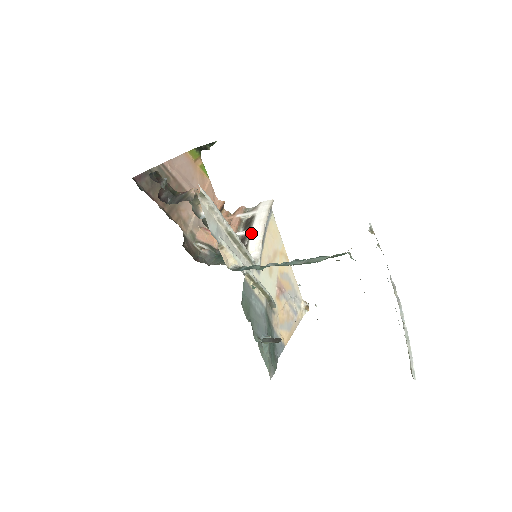
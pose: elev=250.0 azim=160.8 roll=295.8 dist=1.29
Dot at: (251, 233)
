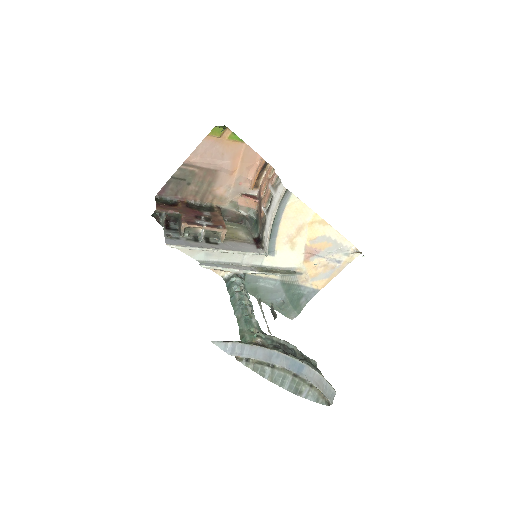
Dot at: (266, 220)
